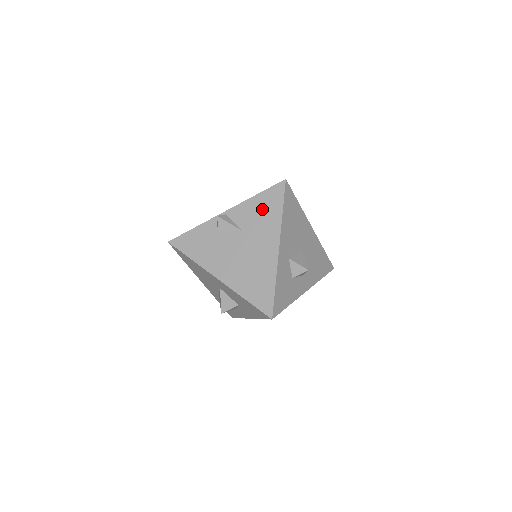
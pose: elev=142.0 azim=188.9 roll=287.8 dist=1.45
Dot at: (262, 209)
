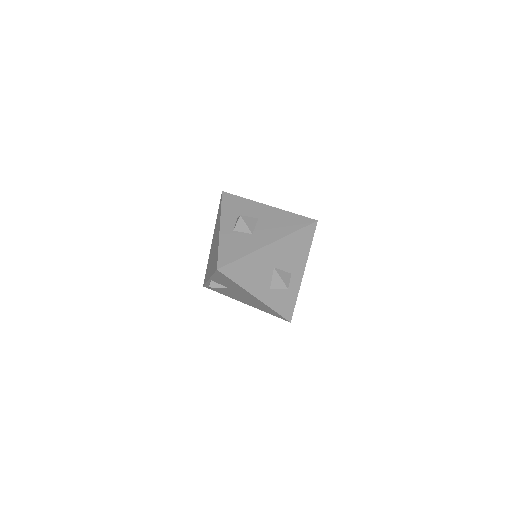
Dot at: (225, 281)
